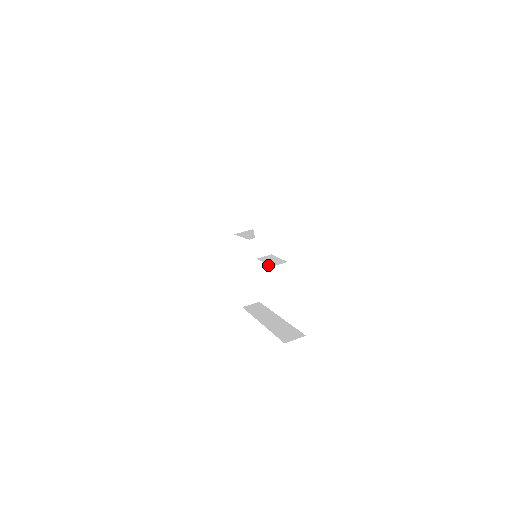
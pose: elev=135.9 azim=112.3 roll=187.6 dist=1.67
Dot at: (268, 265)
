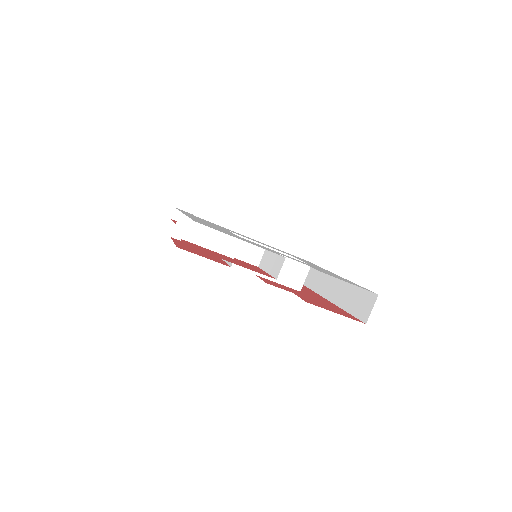
Dot at: occluded
